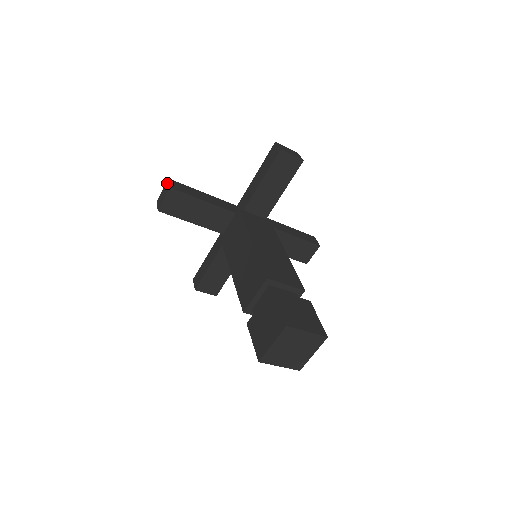
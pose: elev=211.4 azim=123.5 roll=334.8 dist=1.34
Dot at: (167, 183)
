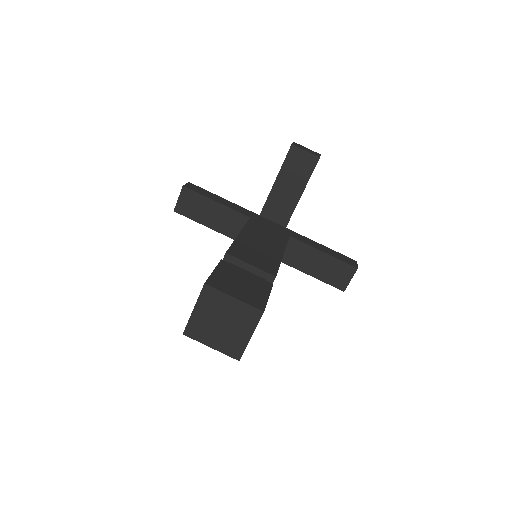
Dot at: occluded
